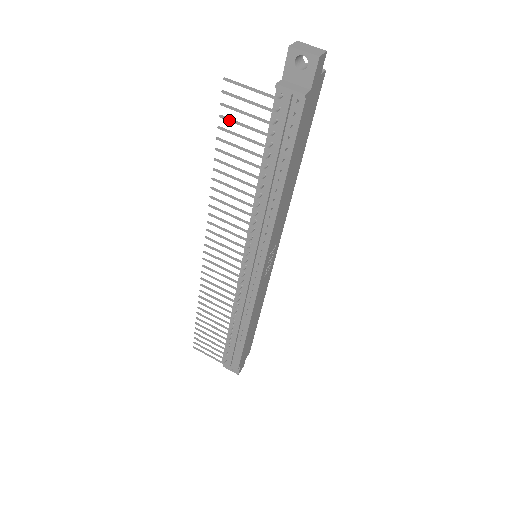
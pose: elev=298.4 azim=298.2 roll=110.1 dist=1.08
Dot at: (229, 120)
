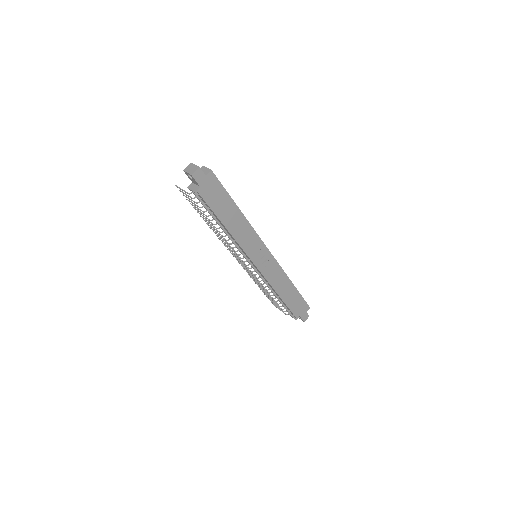
Dot at: (189, 201)
